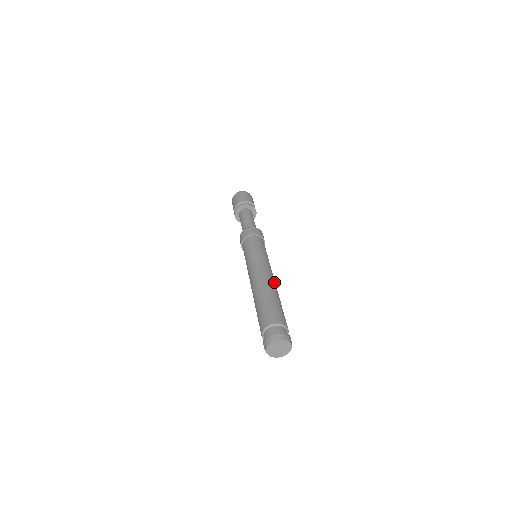
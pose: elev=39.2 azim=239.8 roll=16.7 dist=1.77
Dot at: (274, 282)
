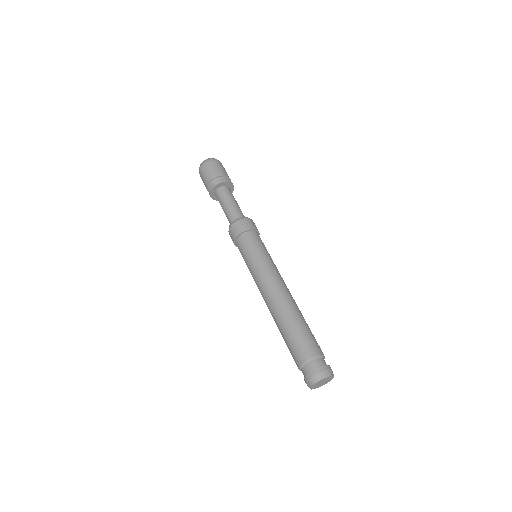
Dot at: occluded
